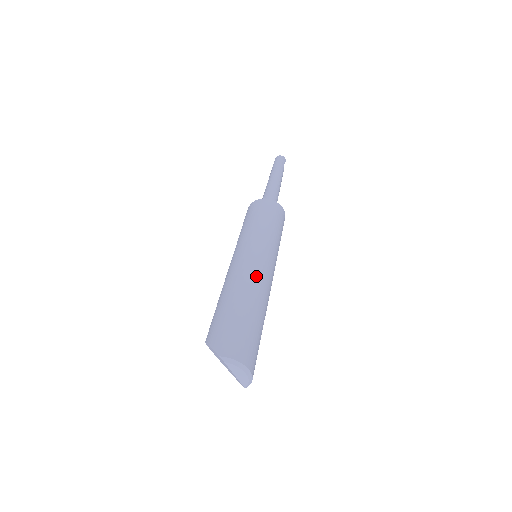
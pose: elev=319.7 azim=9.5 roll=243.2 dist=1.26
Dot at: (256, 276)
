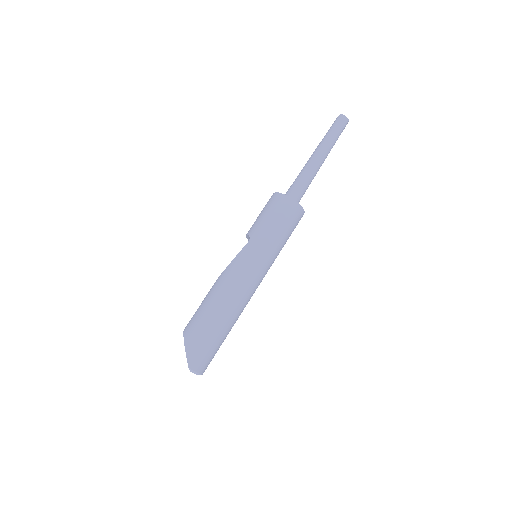
Dot at: (244, 299)
